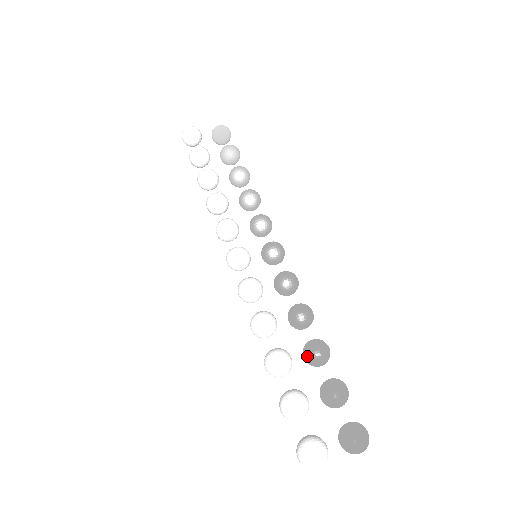
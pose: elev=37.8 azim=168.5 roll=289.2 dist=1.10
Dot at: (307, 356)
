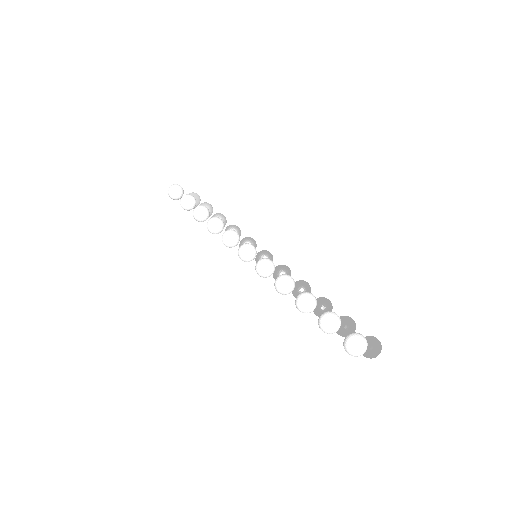
Dot at: (320, 304)
